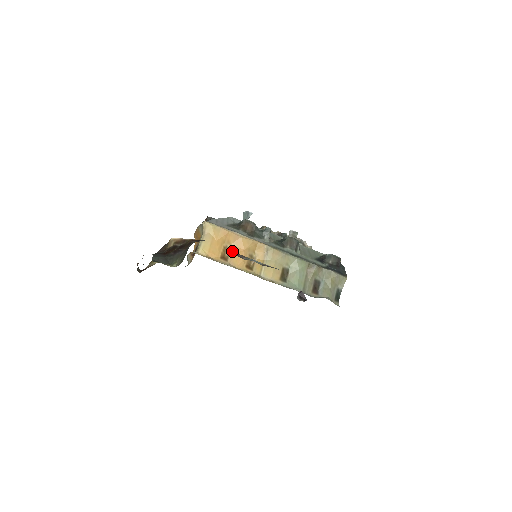
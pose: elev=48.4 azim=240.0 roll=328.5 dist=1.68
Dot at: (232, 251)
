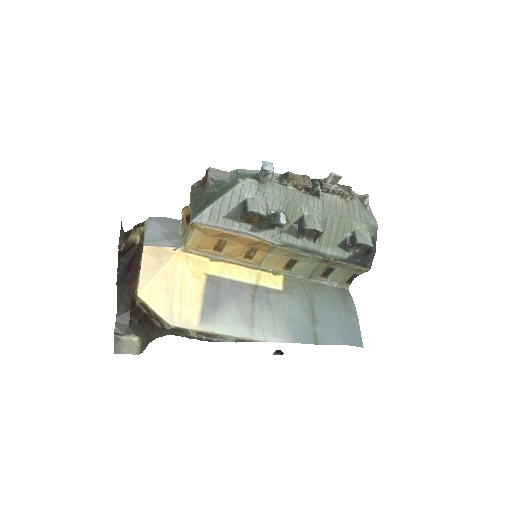
Dot at: (228, 244)
